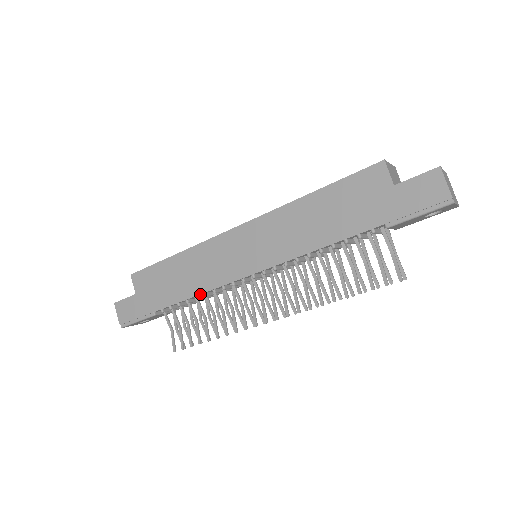
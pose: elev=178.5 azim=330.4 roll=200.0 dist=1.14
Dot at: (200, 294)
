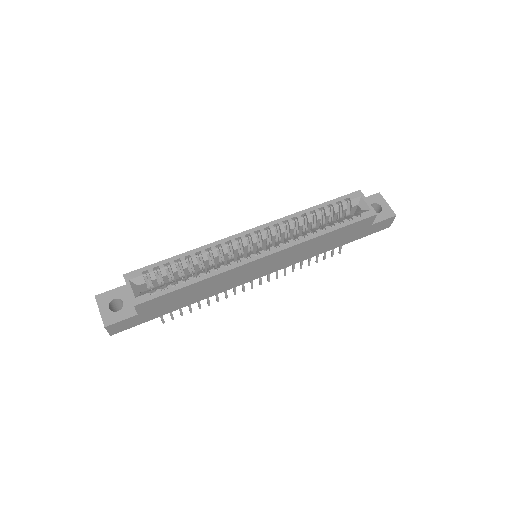
Dot at: occluded
